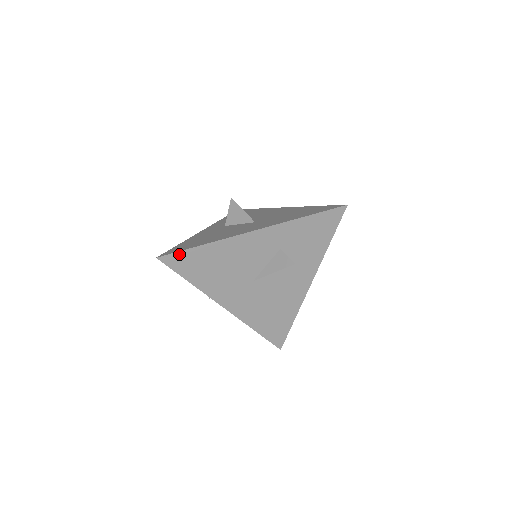
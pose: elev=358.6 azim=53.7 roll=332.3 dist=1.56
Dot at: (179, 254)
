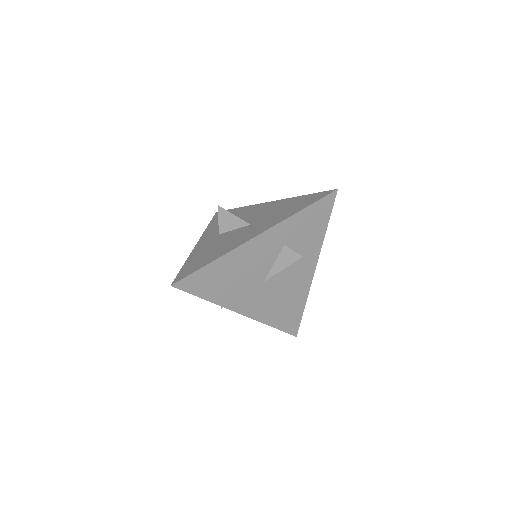
Dot at: (192, 276)
